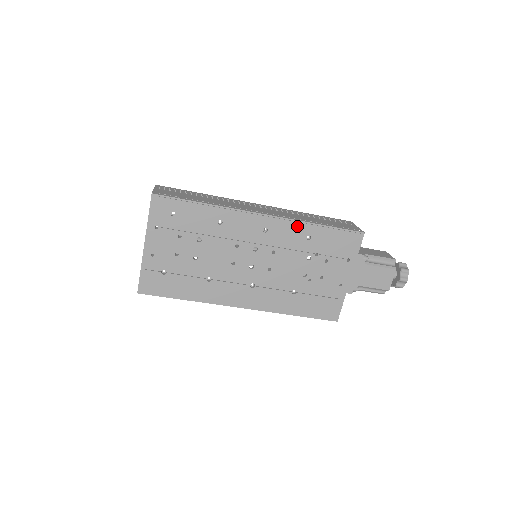
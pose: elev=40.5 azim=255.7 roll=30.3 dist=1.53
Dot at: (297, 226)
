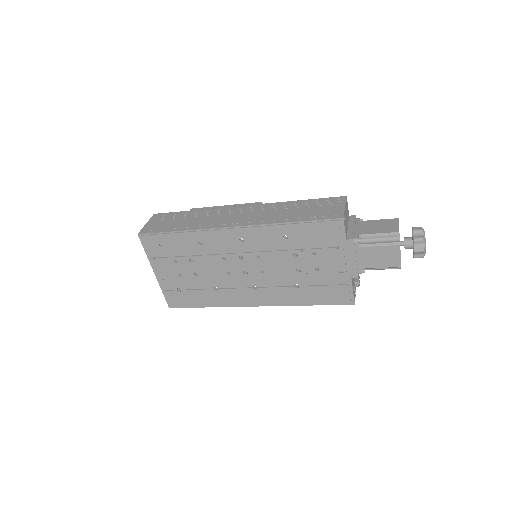
Dot at: (269, 230)
